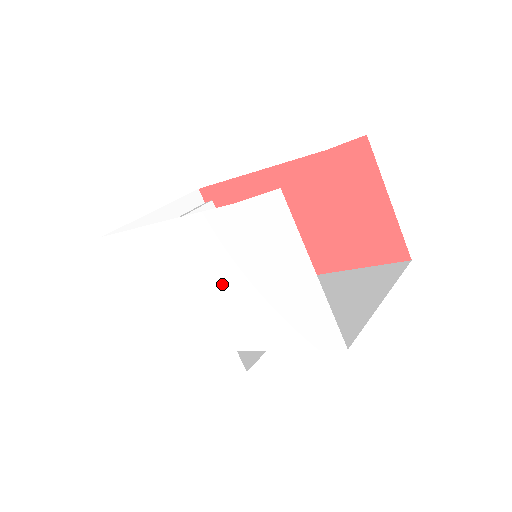
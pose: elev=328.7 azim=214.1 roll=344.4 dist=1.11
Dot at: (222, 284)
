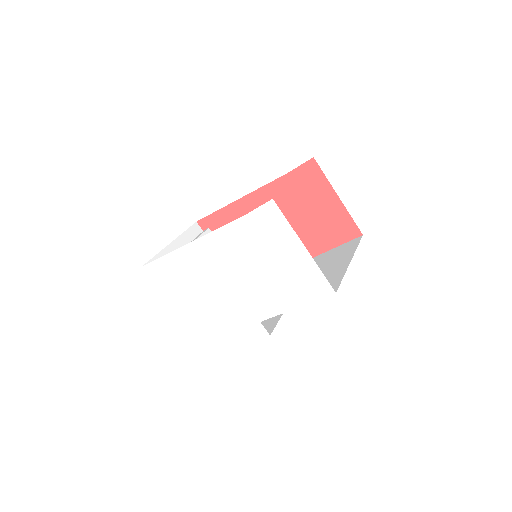
Dot at: (242, 275)
